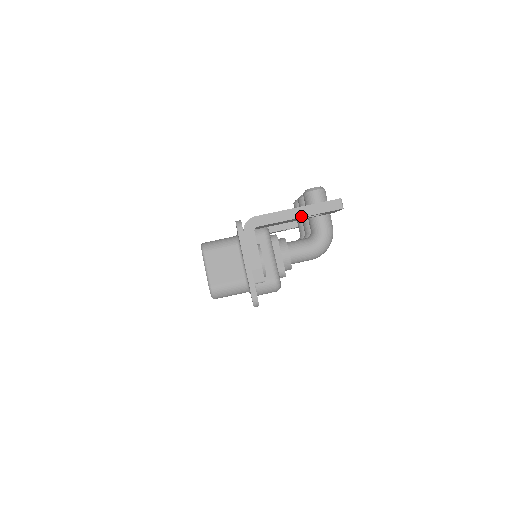
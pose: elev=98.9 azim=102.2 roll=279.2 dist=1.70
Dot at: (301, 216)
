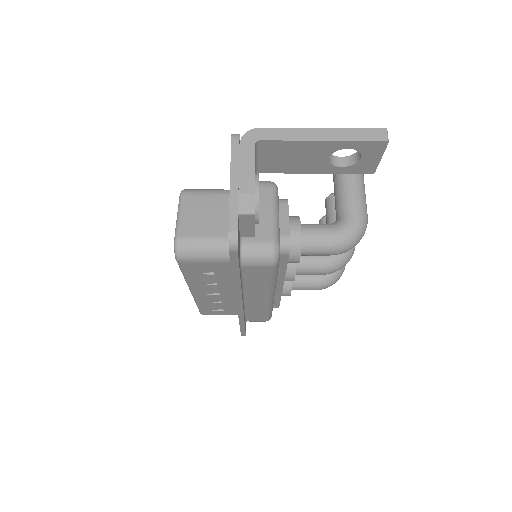
Dot at: (326, 139)
